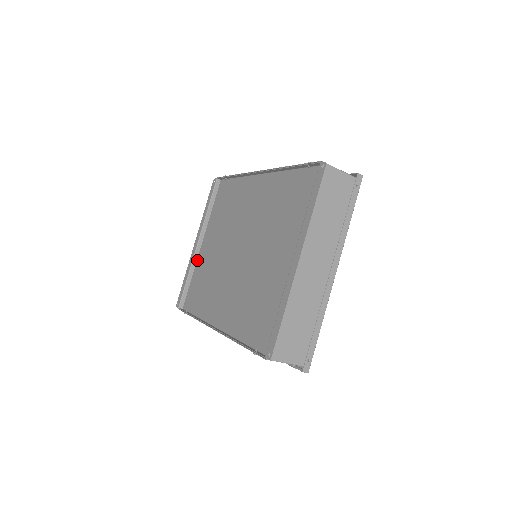
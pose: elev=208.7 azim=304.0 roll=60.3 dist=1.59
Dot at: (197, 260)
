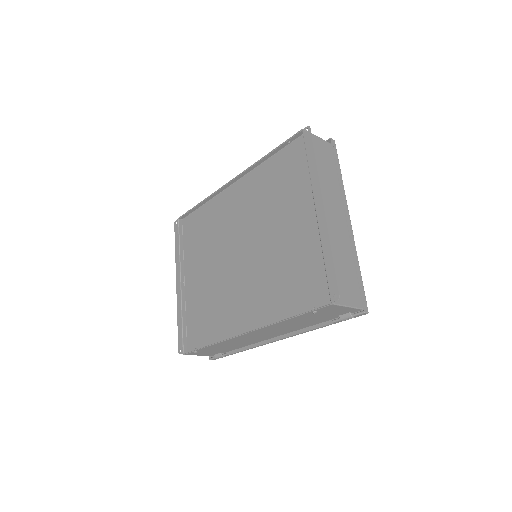
Dot at: (186, 299)
